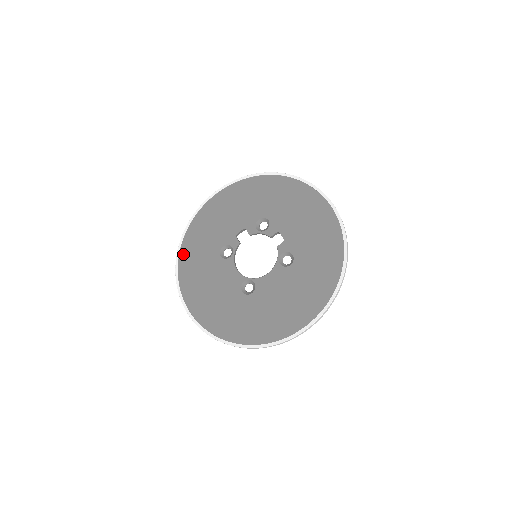
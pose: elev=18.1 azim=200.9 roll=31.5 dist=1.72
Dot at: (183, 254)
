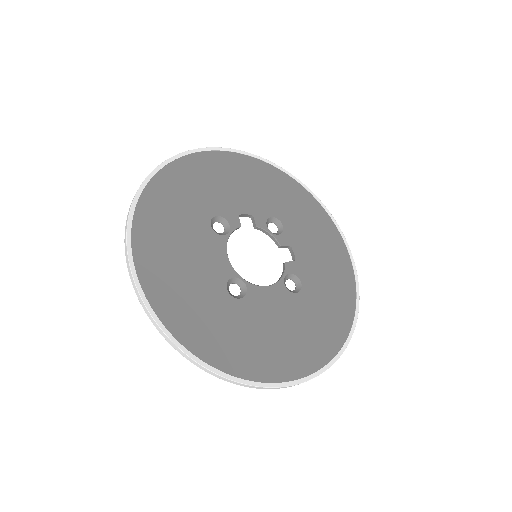
Dot at: (155, 186)
